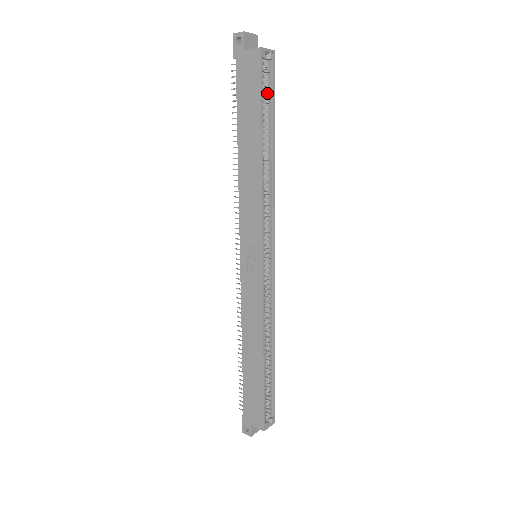
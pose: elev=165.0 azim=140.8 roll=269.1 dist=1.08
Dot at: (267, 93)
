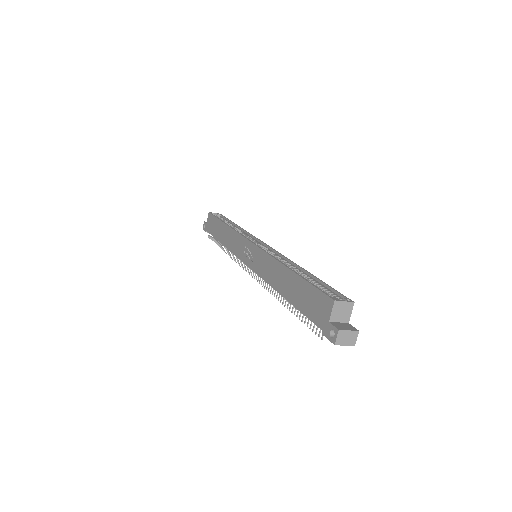
Dot at: (223, 220)
